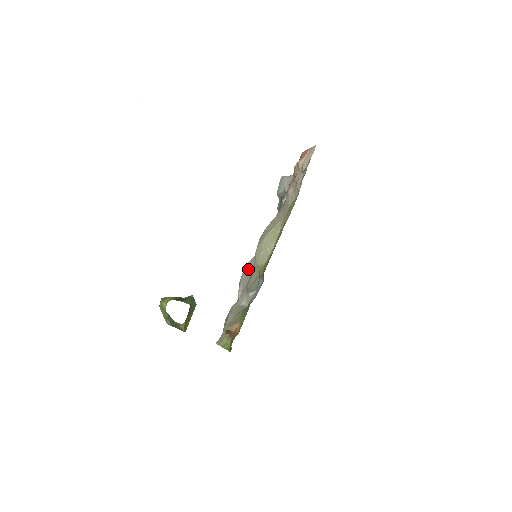
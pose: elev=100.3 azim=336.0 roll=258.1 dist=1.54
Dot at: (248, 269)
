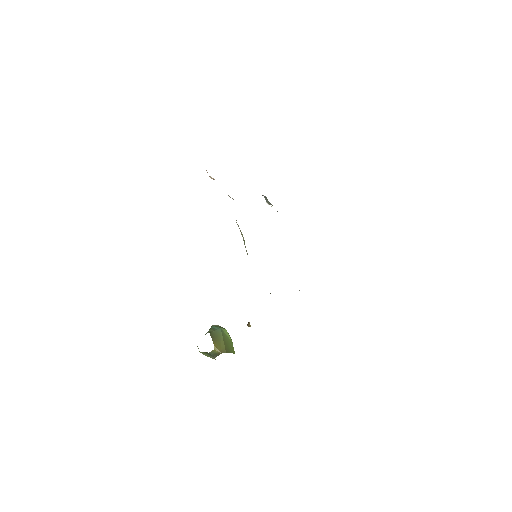
Dot at: occluded
